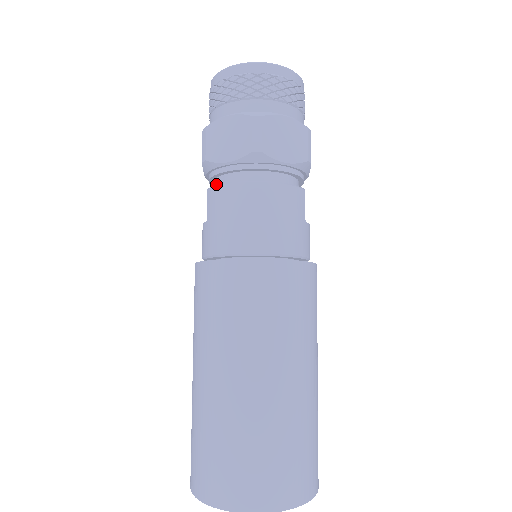
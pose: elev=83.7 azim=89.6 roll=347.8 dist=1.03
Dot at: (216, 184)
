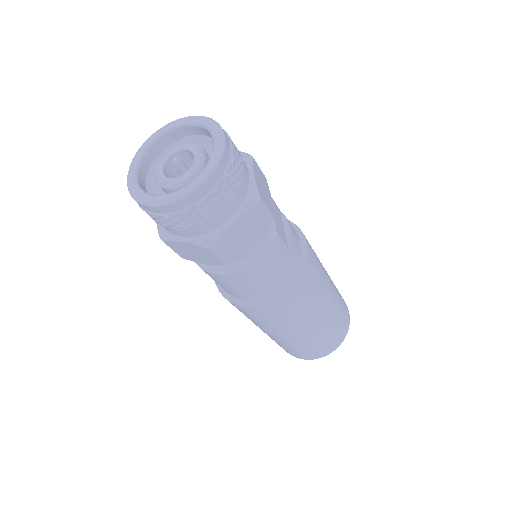
Dot at: occluded
